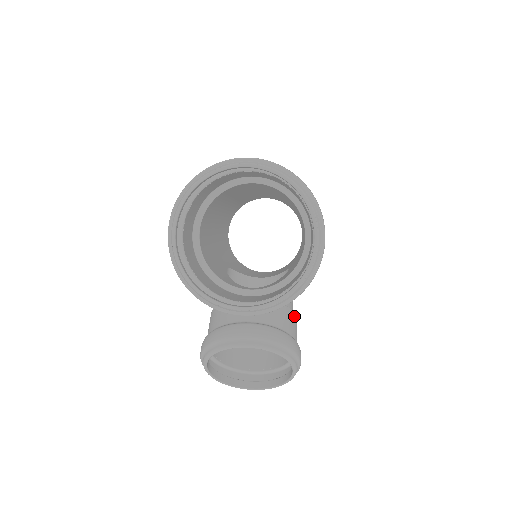
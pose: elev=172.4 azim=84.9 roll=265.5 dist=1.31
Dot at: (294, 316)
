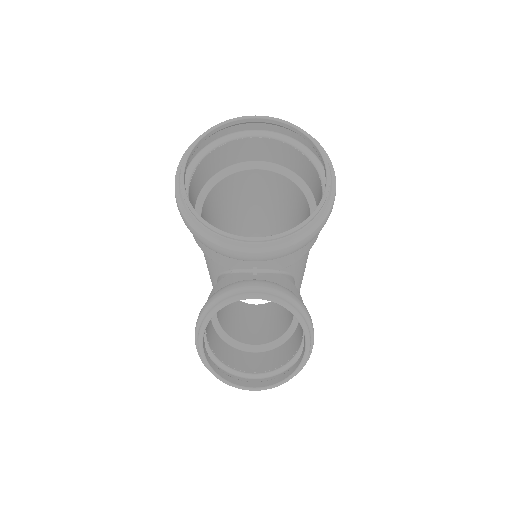
Dot at: occluded
